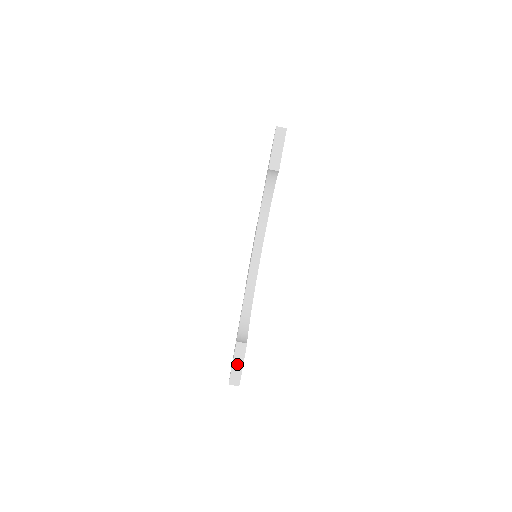
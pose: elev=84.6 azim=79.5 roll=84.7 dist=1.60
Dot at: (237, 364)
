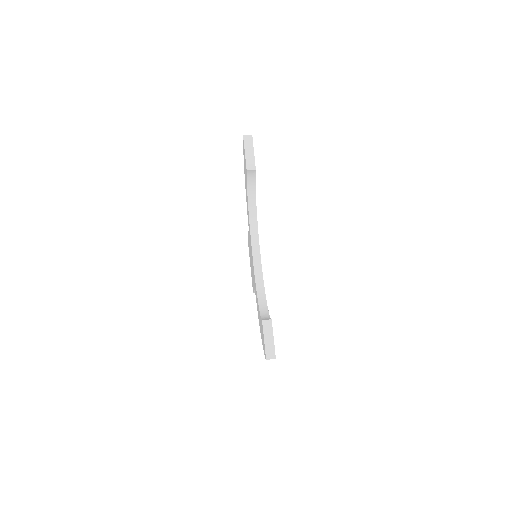
Dot at: (268, 340)
